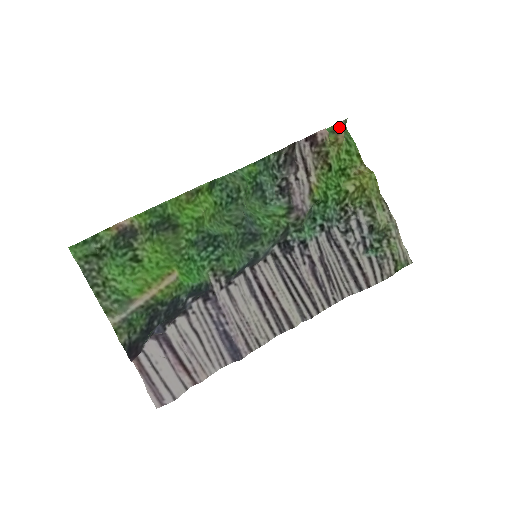
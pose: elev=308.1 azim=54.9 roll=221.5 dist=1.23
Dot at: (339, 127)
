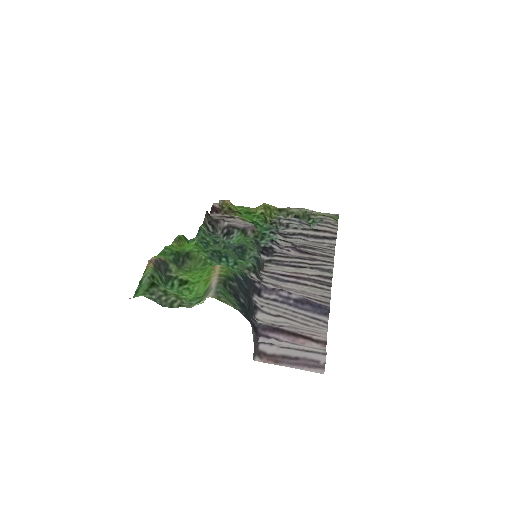
Dot at: (221, 202)
